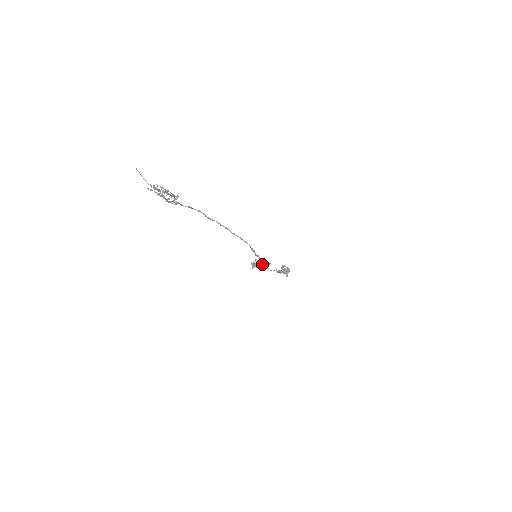
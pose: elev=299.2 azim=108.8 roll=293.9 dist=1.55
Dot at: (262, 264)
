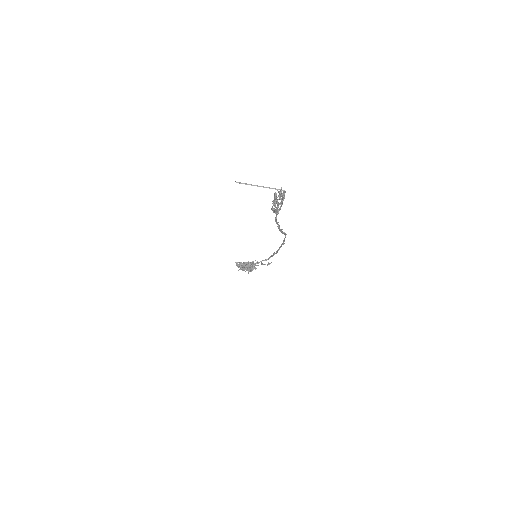
Dot at: (256, 263)
